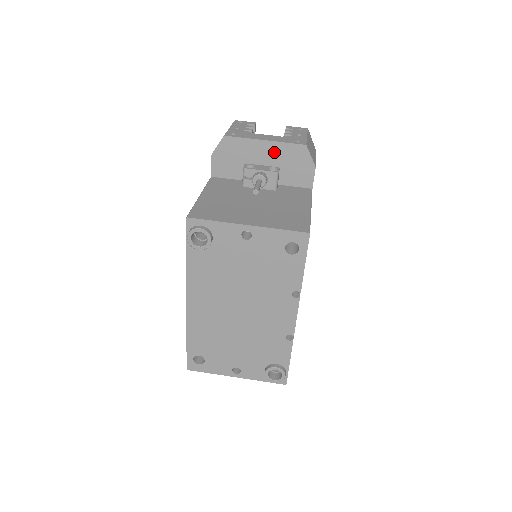
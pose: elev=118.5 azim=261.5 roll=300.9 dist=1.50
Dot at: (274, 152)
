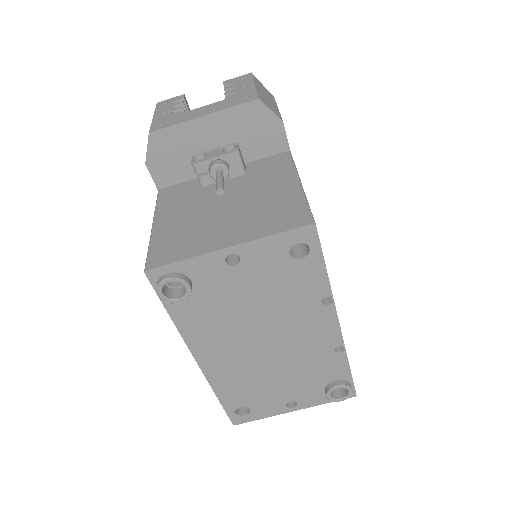
Dot at: (222, 126)
